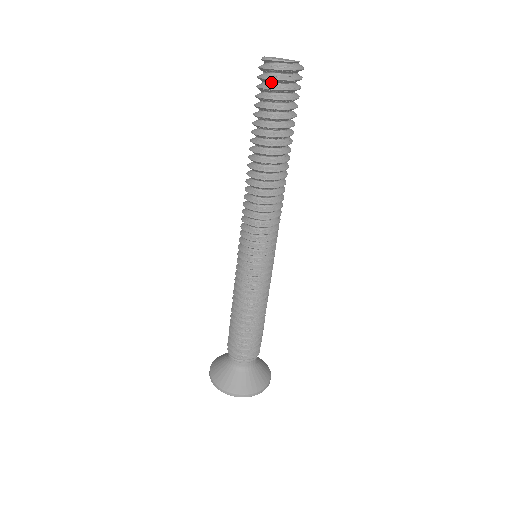
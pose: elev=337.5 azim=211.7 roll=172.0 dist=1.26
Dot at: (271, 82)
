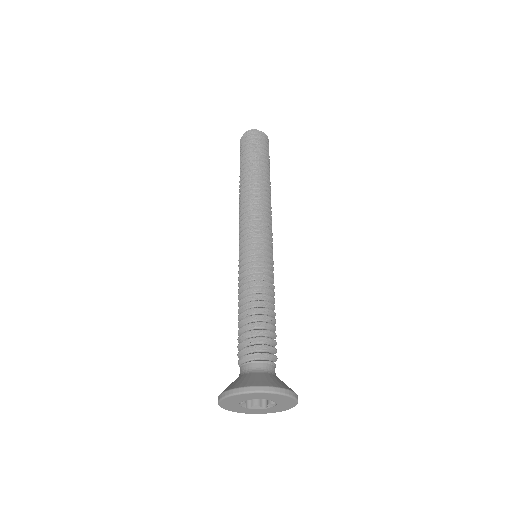
Dot at: occluded
